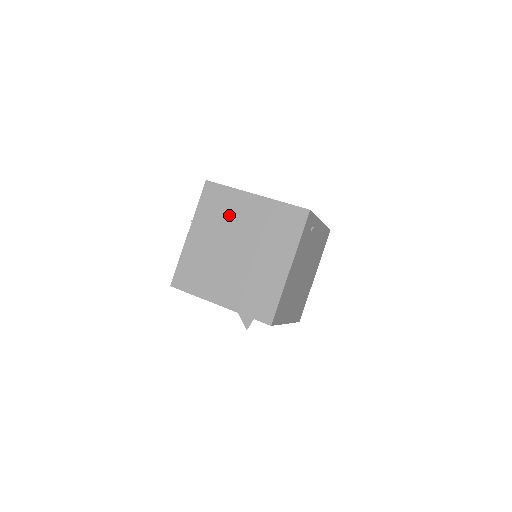
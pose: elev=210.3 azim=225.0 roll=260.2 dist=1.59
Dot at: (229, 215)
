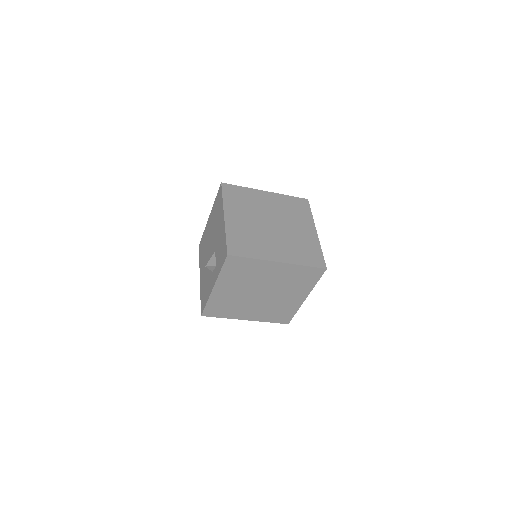
Dot at: (253, 276)
